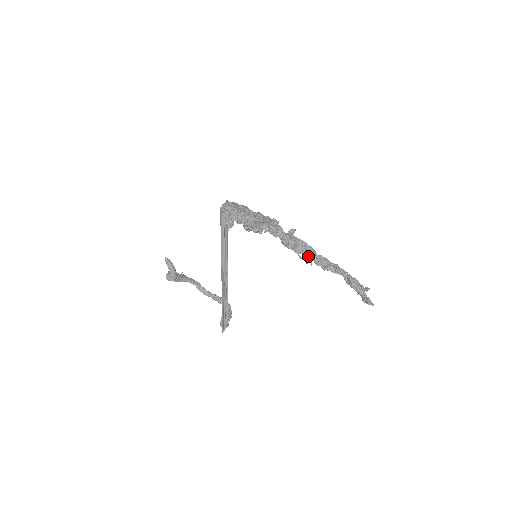
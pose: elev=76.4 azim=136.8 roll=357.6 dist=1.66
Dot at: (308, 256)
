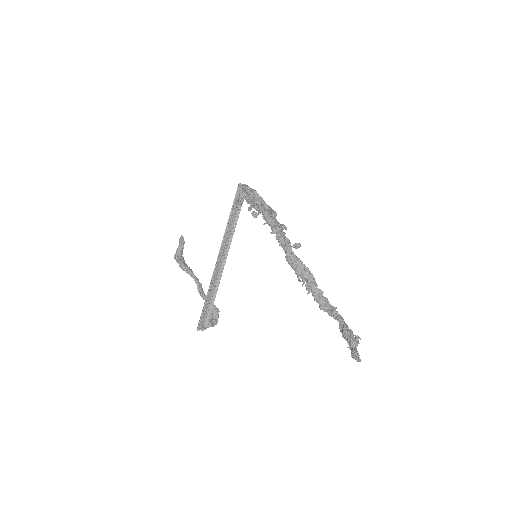
Dot at: (307, 283)
